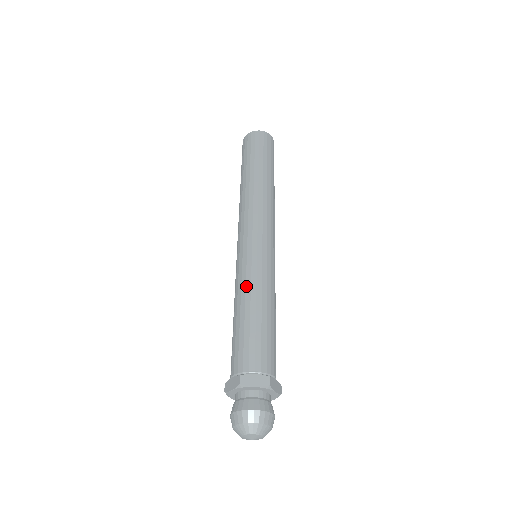
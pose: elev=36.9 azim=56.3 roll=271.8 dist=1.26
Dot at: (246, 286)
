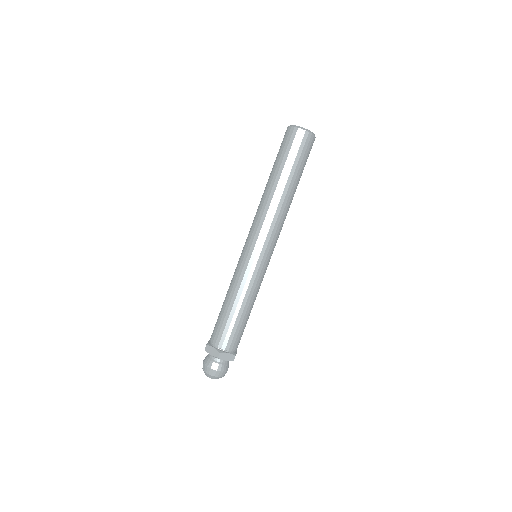
Dot at: (243, 291)
